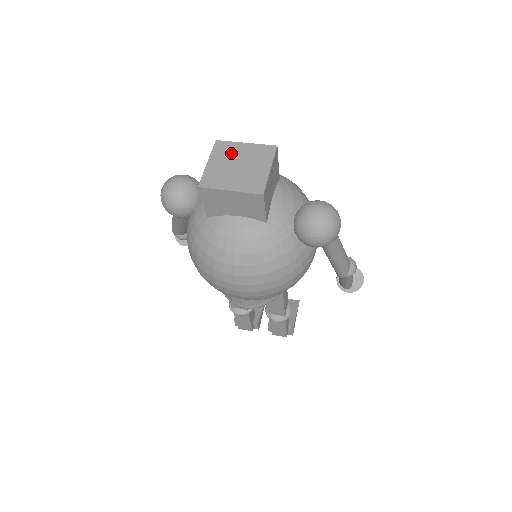
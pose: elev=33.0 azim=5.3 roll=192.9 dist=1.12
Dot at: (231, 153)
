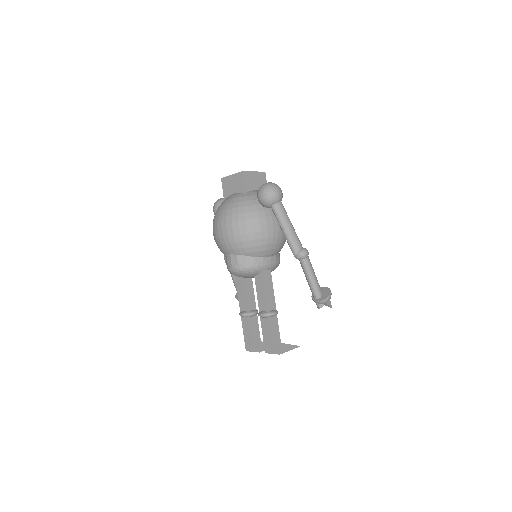
Dot at: occluded
